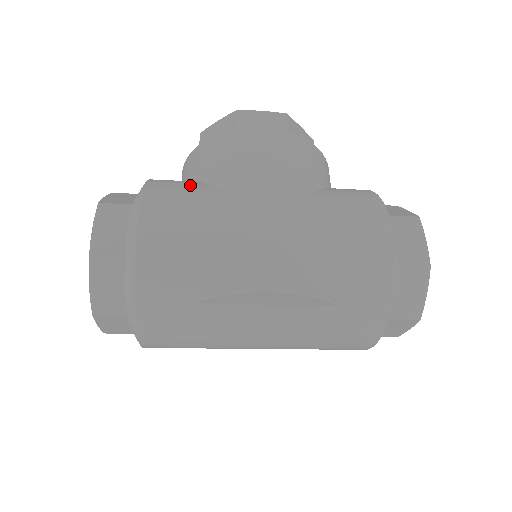
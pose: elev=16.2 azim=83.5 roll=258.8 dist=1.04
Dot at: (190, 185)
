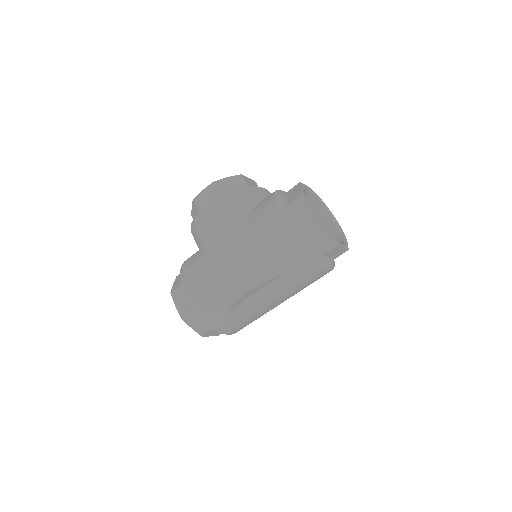
Dot at: (196, 258)
